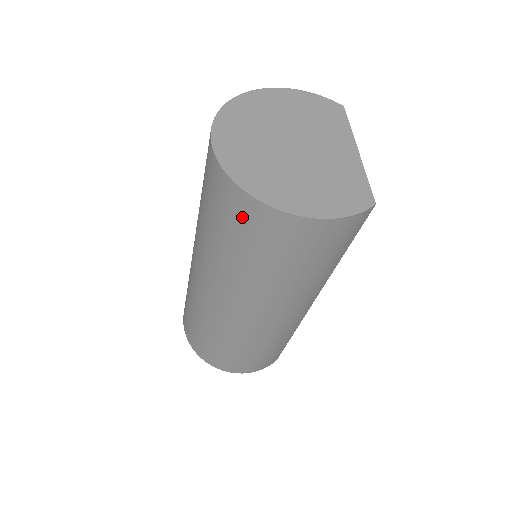
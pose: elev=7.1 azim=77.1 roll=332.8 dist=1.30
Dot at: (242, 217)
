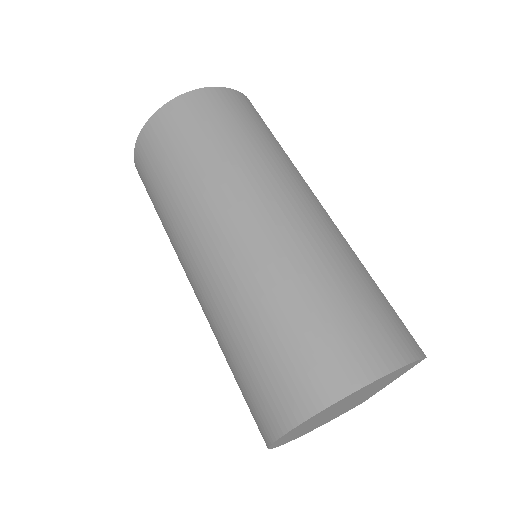
Dot at: occluded
